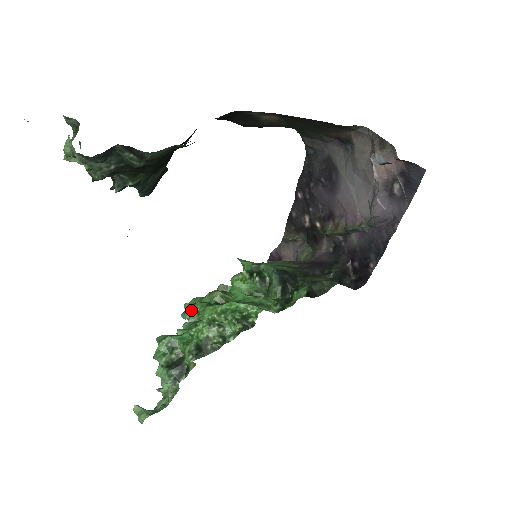
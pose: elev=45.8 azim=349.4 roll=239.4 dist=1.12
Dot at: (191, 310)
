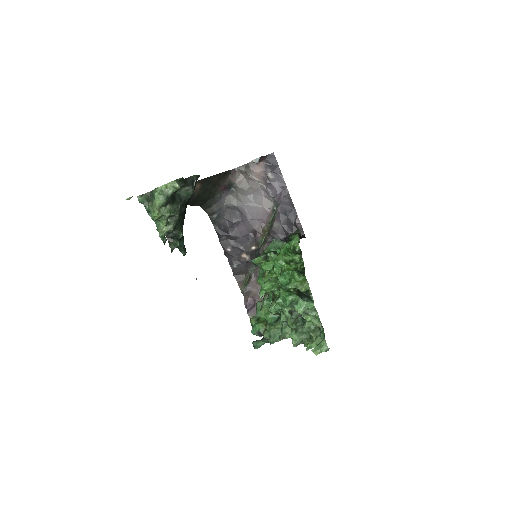
Dot at: (271, 274)
